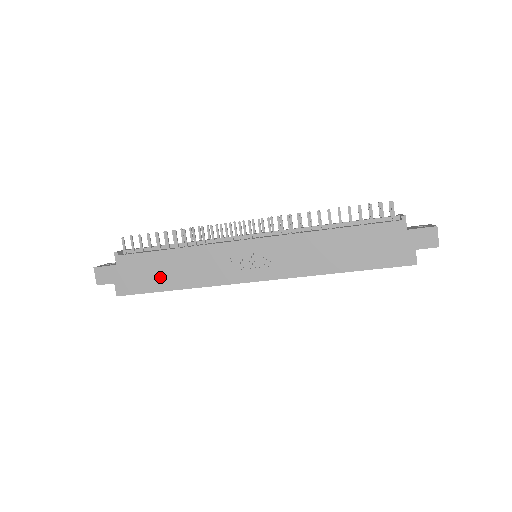
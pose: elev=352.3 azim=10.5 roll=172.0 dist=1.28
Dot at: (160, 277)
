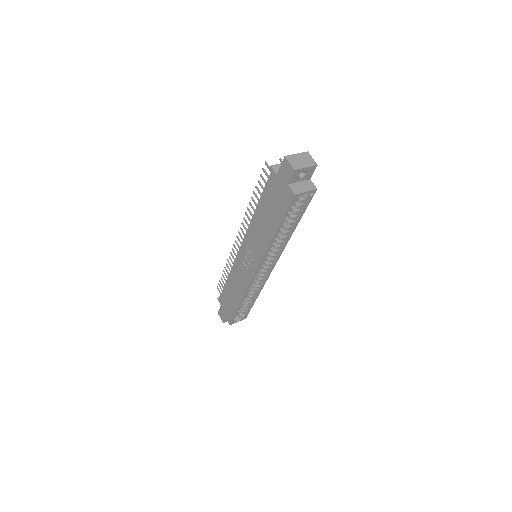
Dot at: (233, 301)
